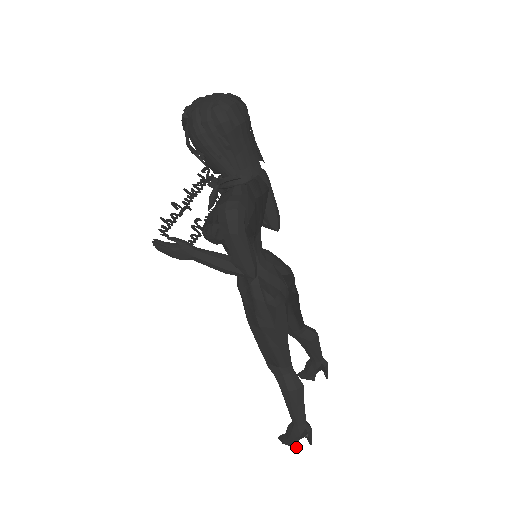
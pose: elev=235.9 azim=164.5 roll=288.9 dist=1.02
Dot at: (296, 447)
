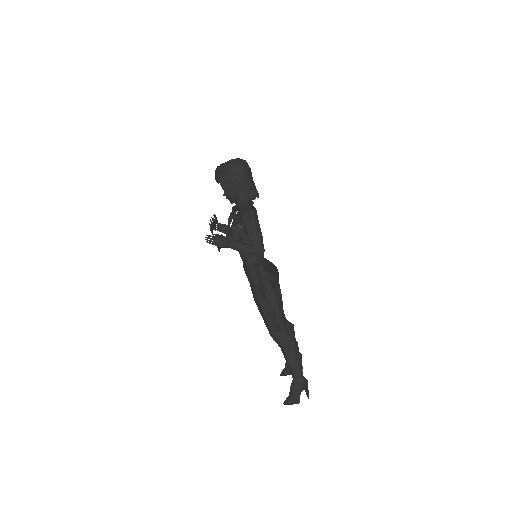
Dot at: occluded
